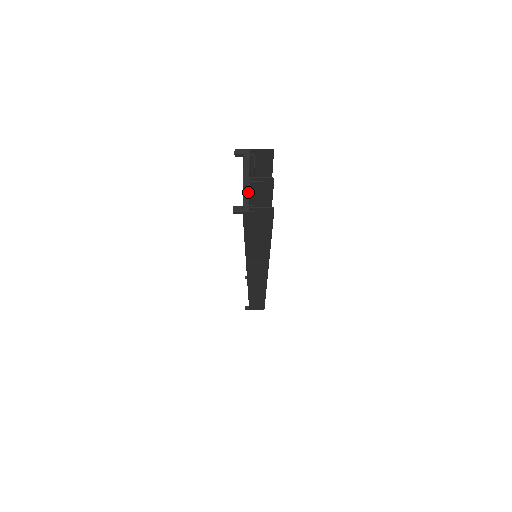
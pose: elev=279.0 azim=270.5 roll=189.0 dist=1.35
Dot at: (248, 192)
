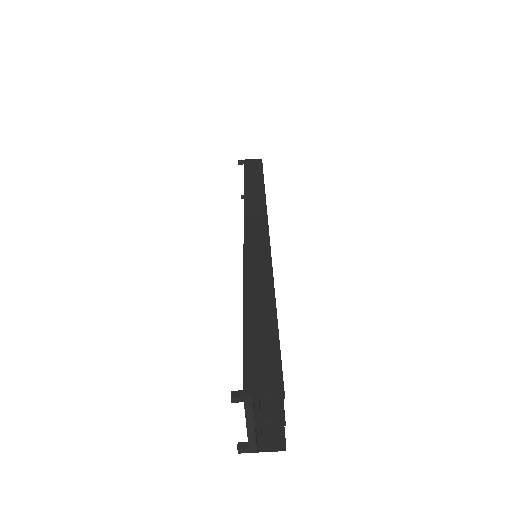
Dot at: (254, 437)
